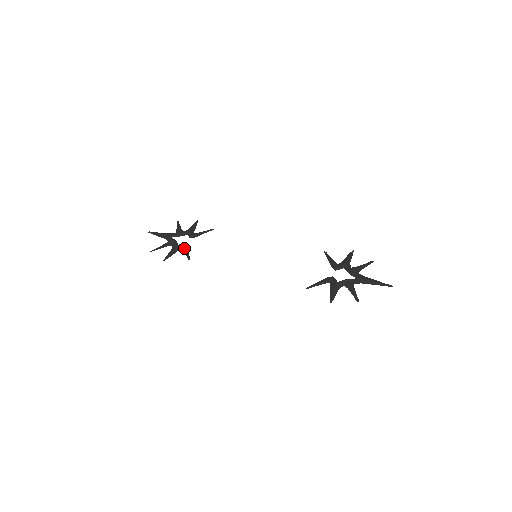
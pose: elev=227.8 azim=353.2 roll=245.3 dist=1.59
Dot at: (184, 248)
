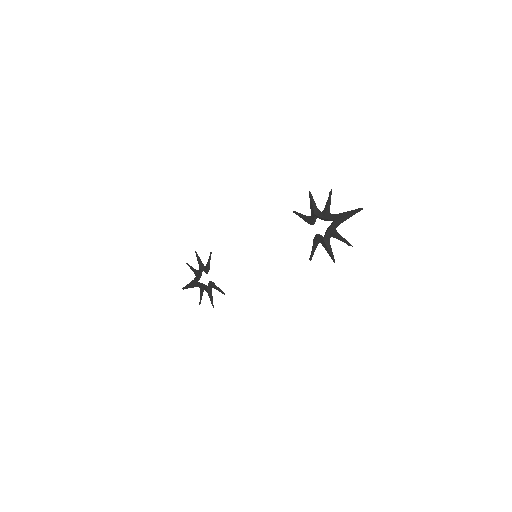
Dot at: (213, 287)
